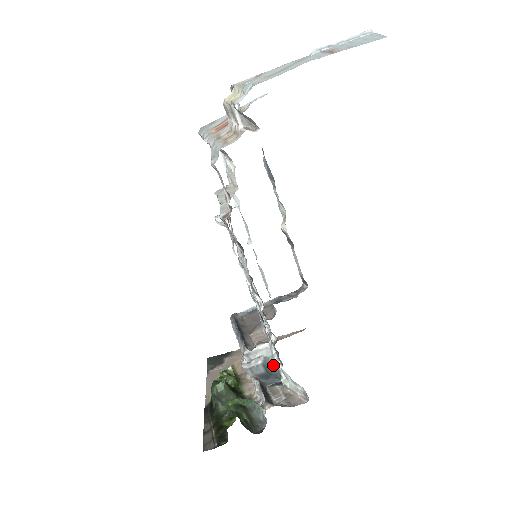
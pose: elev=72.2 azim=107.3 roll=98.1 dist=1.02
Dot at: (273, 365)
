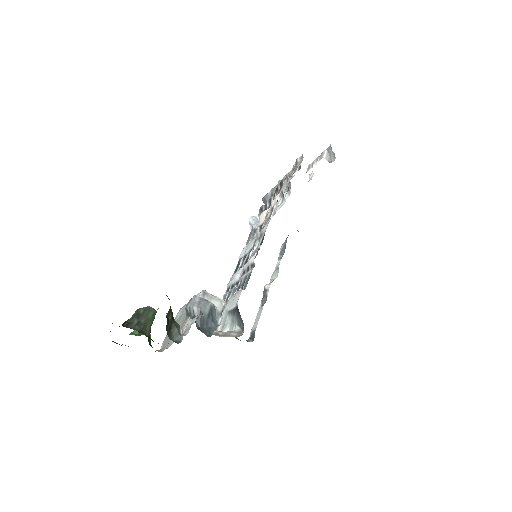
Dot at: (215, 320)
